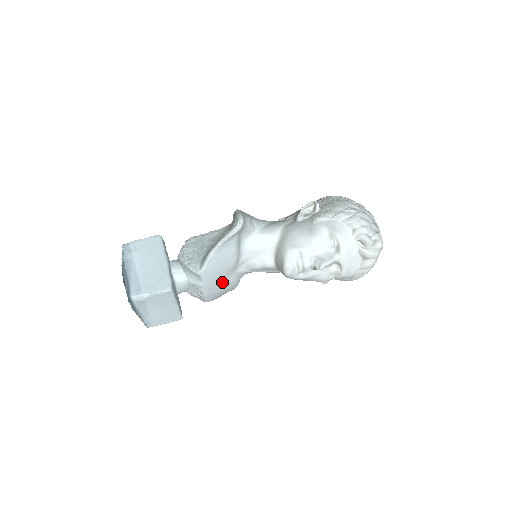
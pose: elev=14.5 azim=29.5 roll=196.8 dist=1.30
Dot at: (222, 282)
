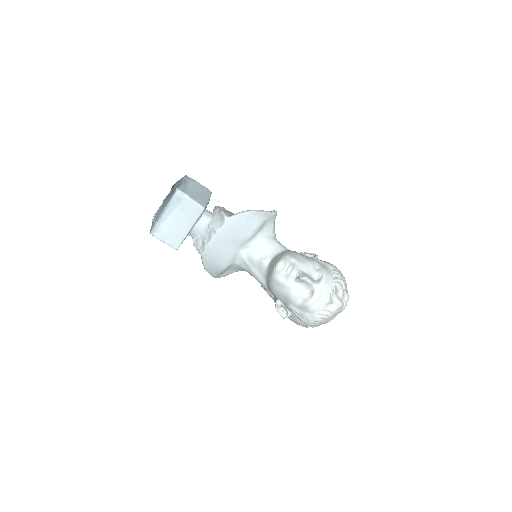
Dot at: (227, 246)
